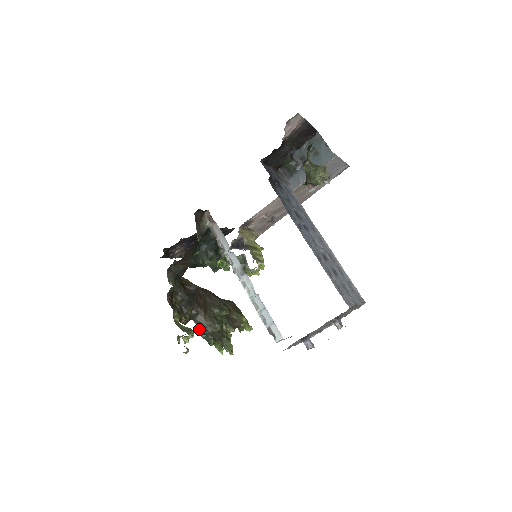
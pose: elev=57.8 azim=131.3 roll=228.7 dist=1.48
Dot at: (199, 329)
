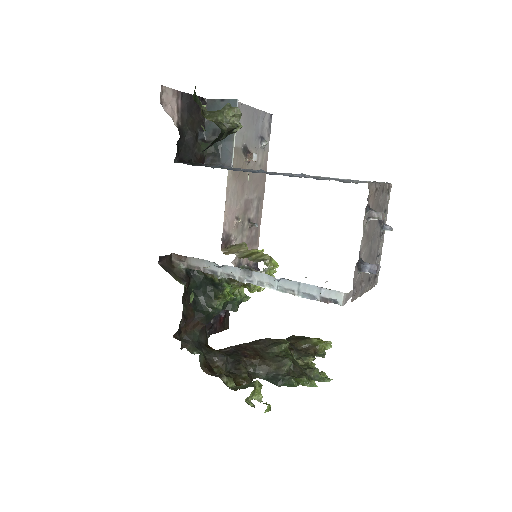
Dot at: (270, 381)
